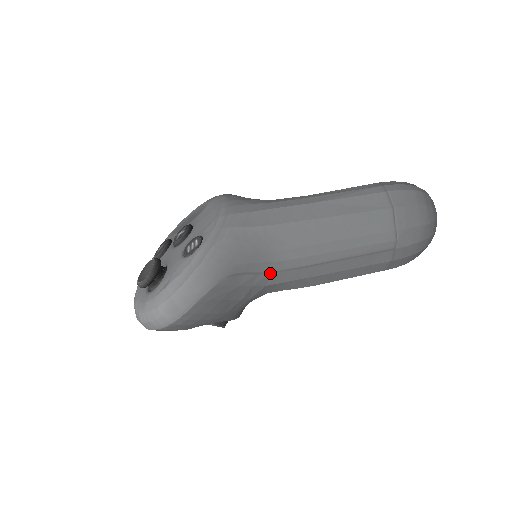
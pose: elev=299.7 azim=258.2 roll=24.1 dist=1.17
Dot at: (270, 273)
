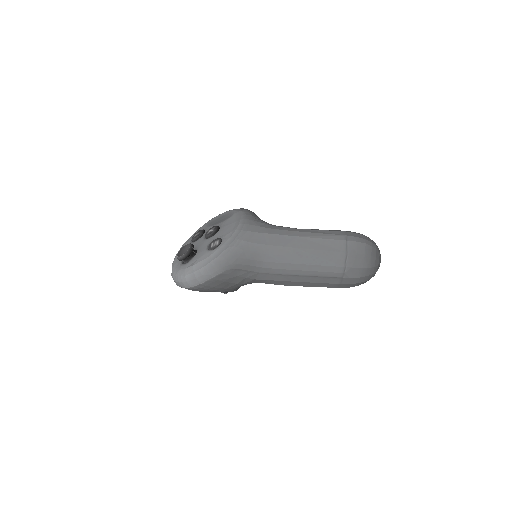
Dot at: (258, 273)
